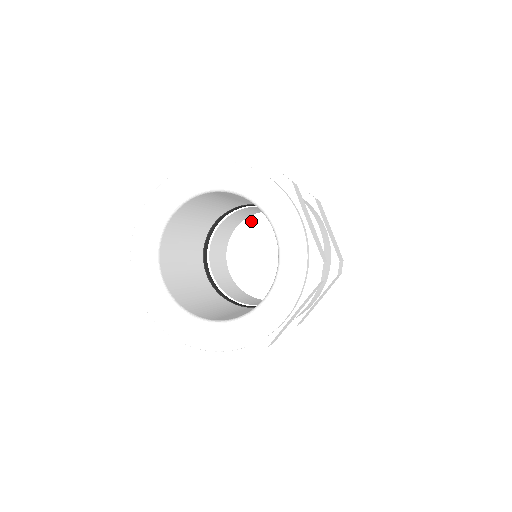
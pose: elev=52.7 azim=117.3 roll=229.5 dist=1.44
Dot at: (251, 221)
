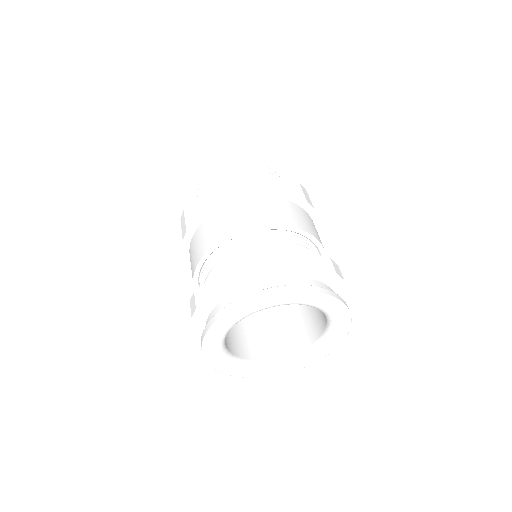
Dot at: occluded
